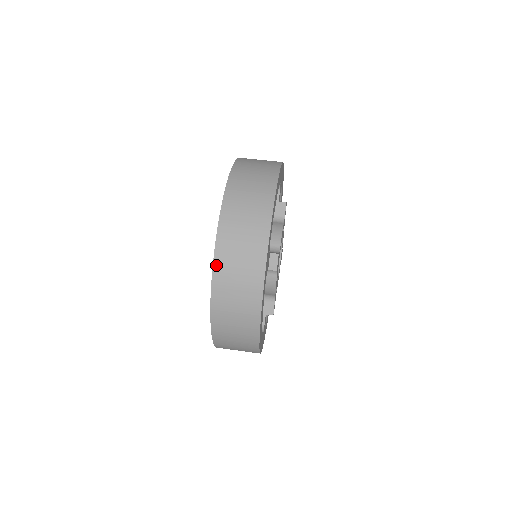
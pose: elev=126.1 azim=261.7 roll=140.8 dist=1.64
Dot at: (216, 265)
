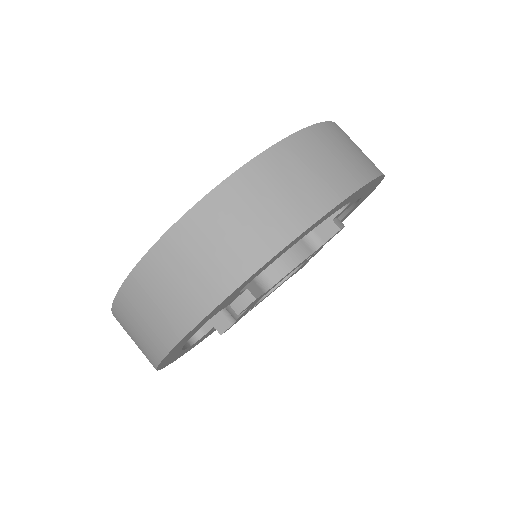
Dot at: (146, 261)
